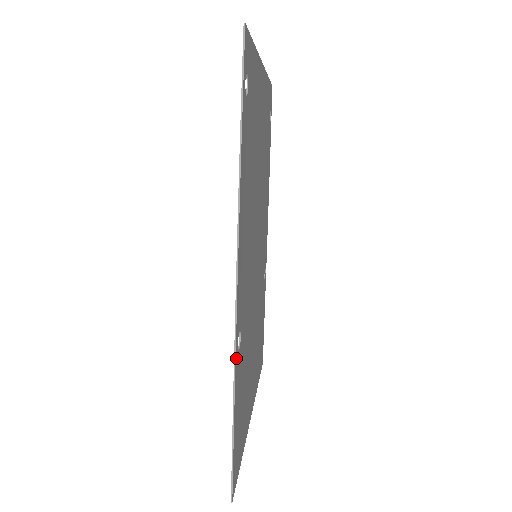
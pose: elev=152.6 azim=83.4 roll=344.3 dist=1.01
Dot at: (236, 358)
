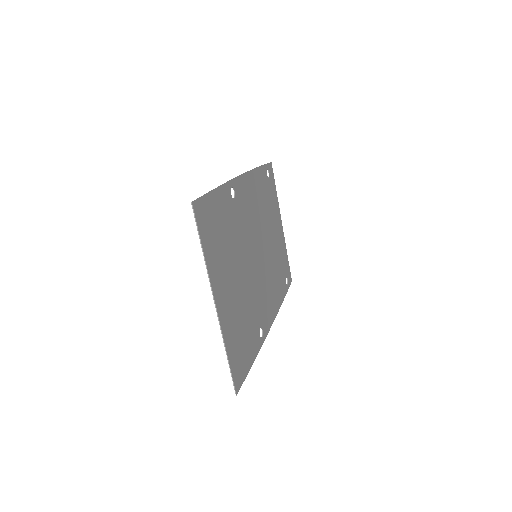
Dot at: (229, 185)
